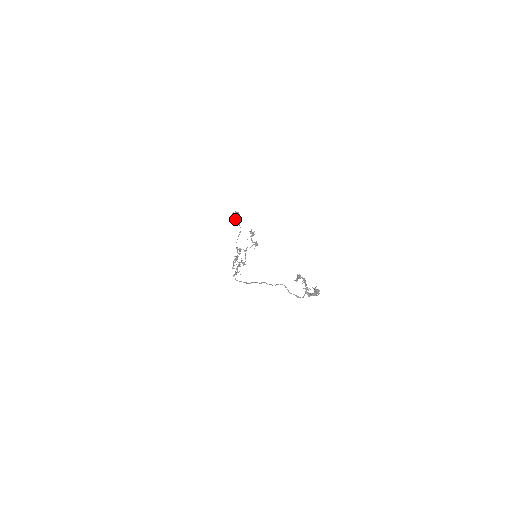
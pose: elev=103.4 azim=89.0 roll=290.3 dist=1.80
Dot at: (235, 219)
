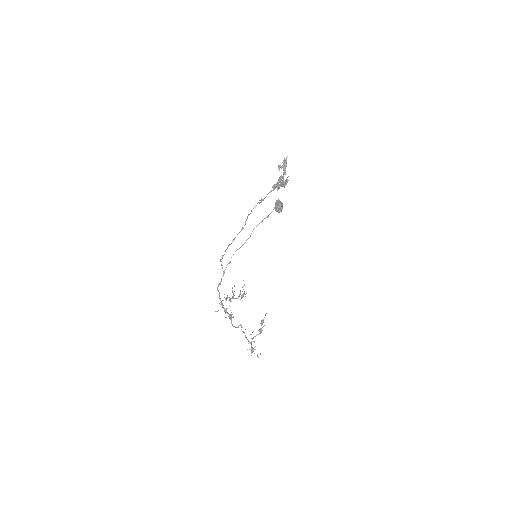
Dot at: (276, 203)
